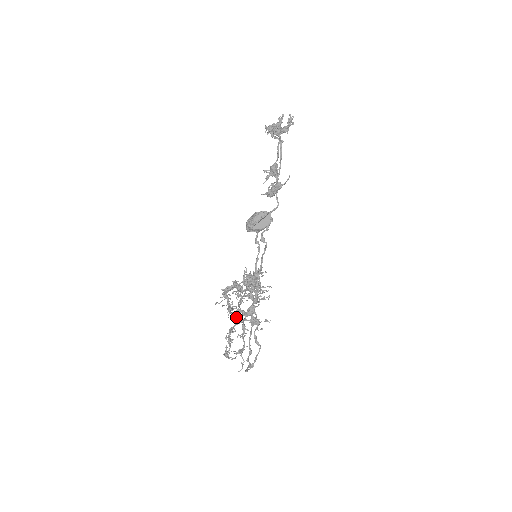
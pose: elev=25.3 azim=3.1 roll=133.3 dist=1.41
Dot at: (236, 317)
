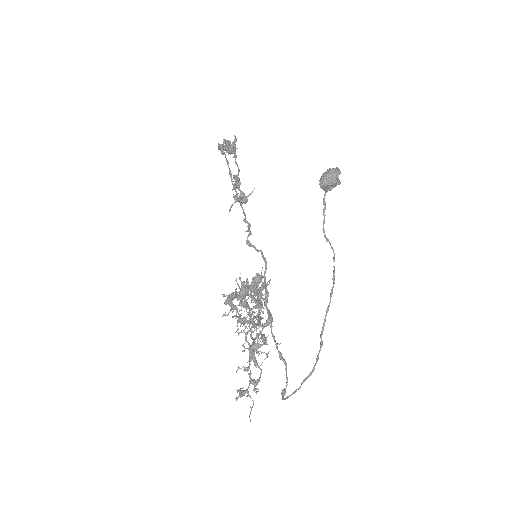
Dot at: (251, 330)
